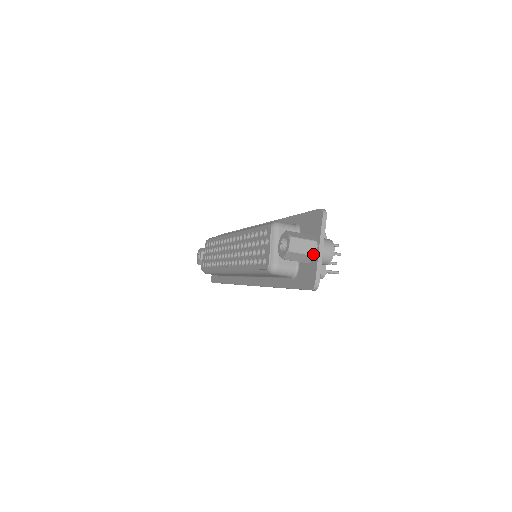
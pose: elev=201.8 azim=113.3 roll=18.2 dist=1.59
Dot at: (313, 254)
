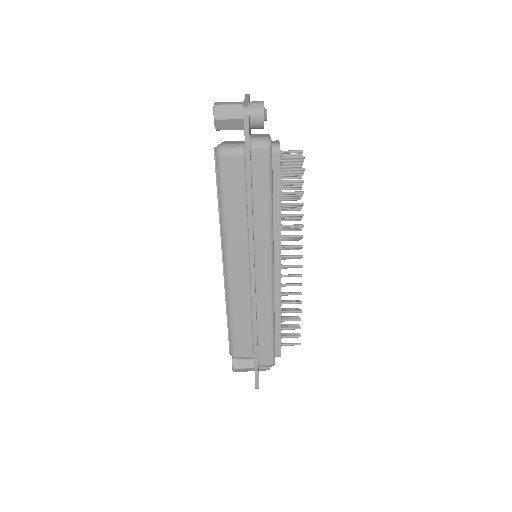
Dot at: (240, 104)
